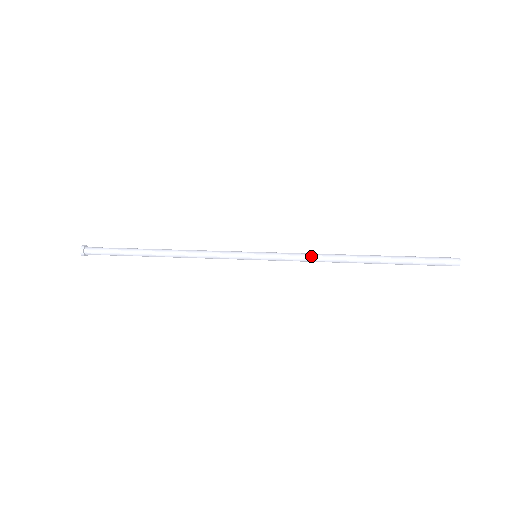
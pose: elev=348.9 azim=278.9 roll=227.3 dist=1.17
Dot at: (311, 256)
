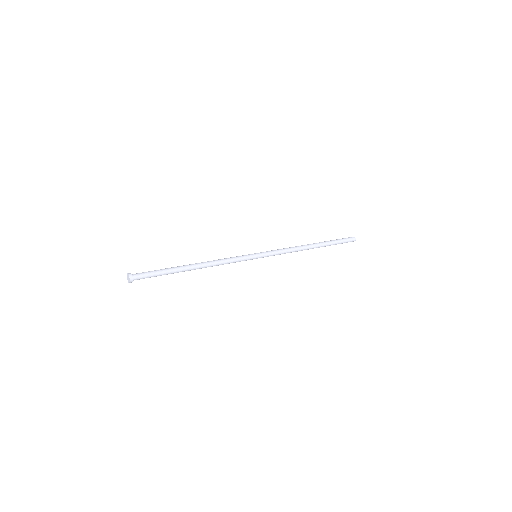
Dot at: (288, 250)
